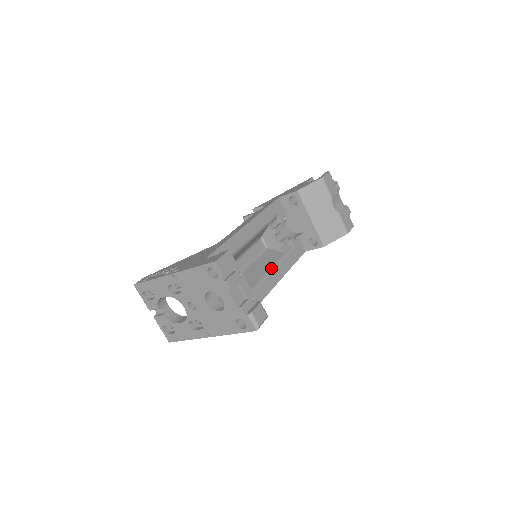
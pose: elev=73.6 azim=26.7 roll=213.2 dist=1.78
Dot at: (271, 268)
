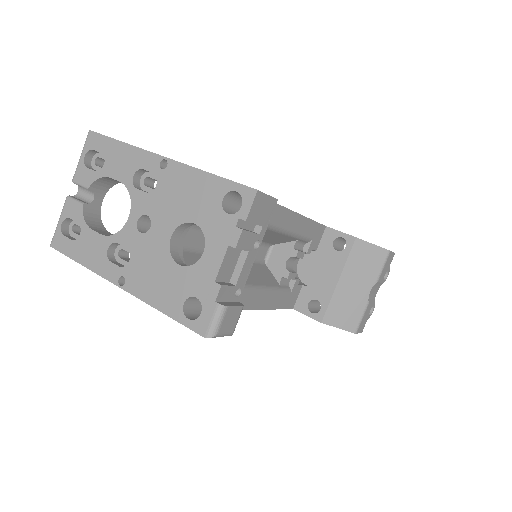
Dot at: (260, 286)
